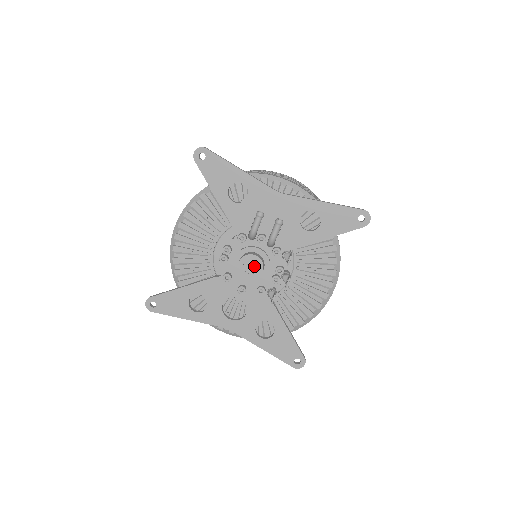
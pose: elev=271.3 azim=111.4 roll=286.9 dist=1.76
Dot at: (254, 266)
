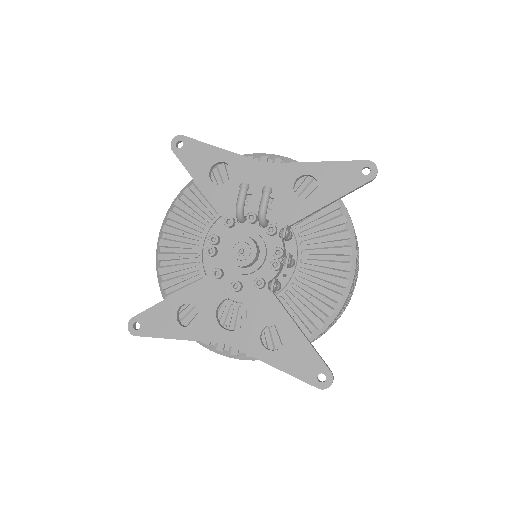
Dot at: (245, 249)
